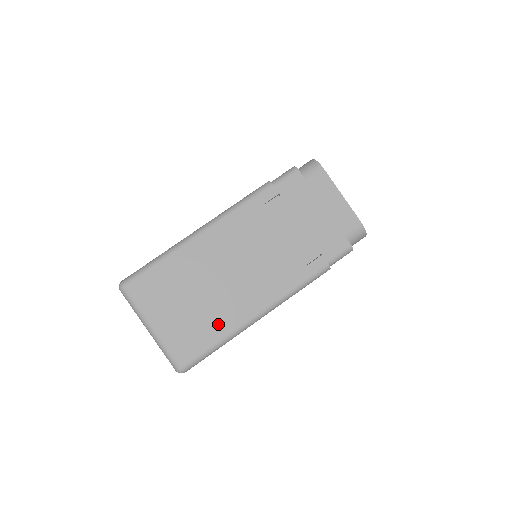
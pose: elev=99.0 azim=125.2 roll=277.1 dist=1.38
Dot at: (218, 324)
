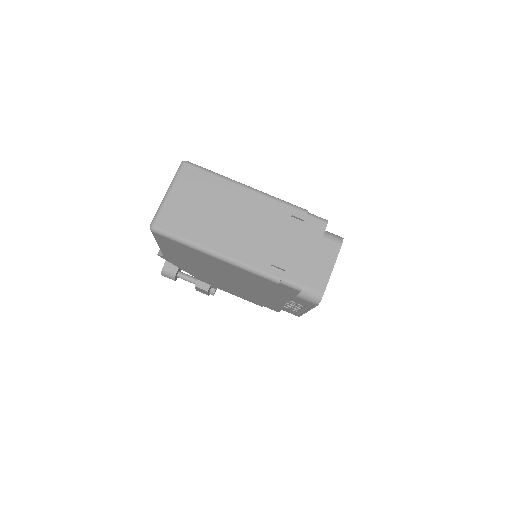
Dot at: (197, 232)
